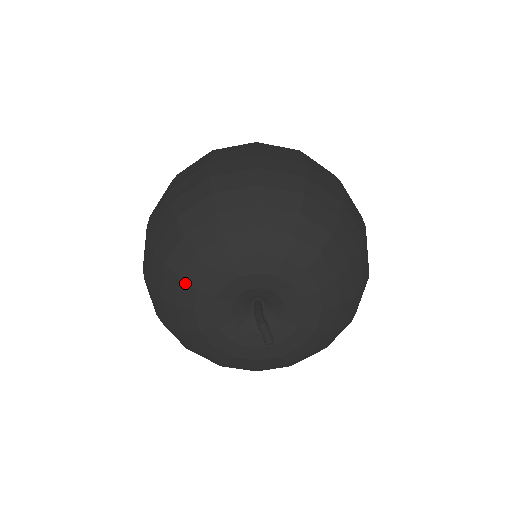
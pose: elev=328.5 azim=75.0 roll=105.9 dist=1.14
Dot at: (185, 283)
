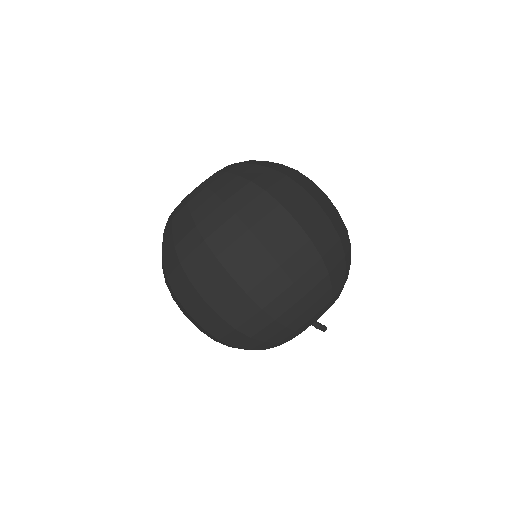
Dot at: occluded
